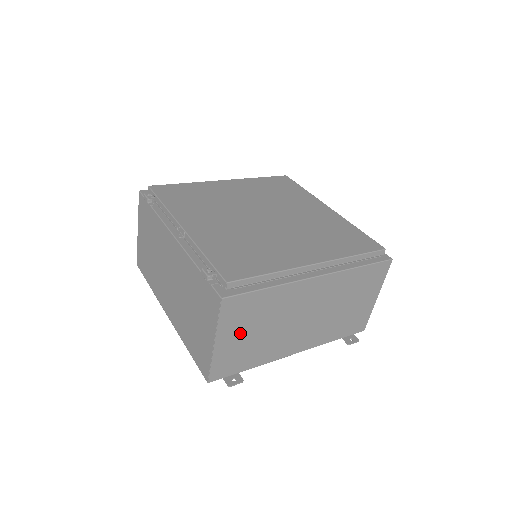
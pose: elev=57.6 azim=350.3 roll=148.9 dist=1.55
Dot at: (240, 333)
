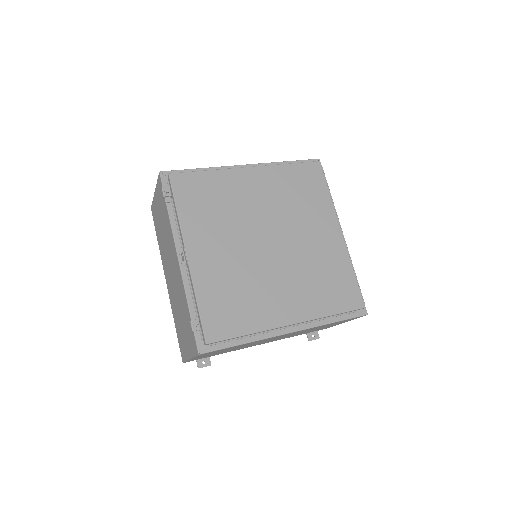
Dot at: (213, 353)
